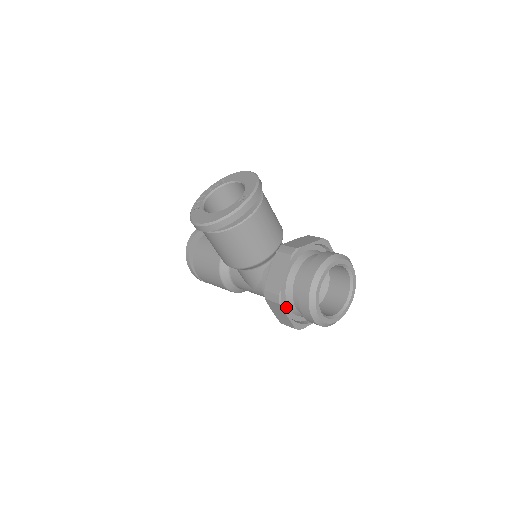
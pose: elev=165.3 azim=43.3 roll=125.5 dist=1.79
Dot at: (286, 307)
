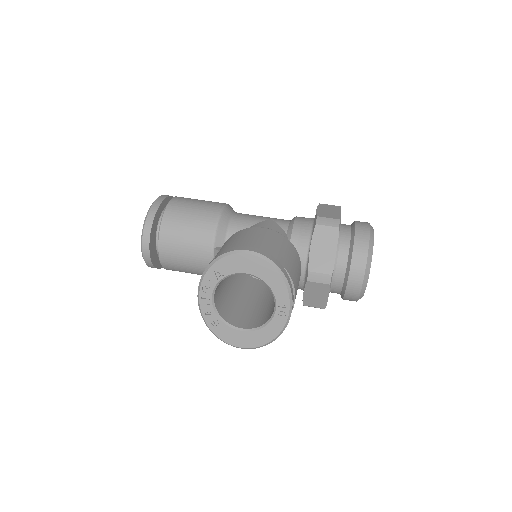
Dot at: occluded
